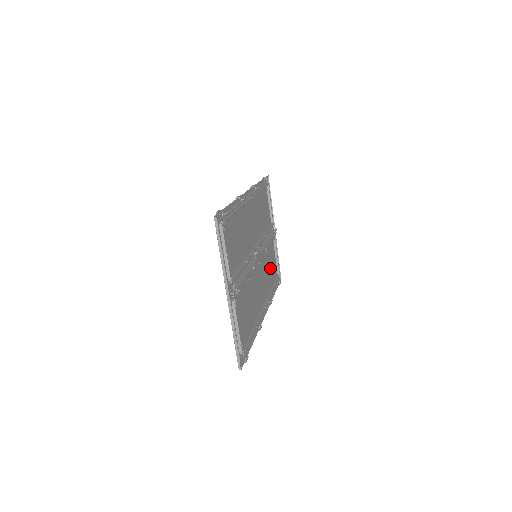
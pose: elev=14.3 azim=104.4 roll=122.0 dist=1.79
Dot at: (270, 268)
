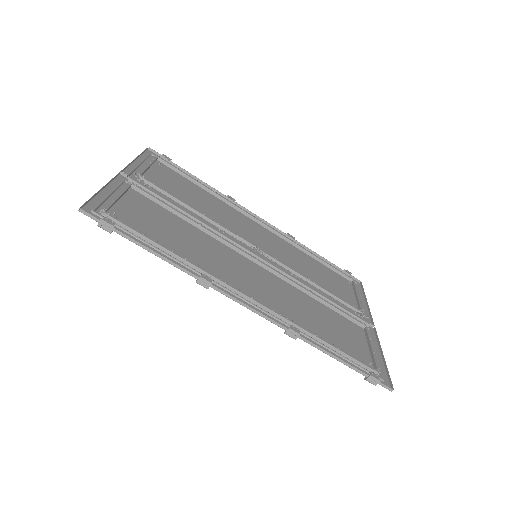
Dot at: (328, 327)
